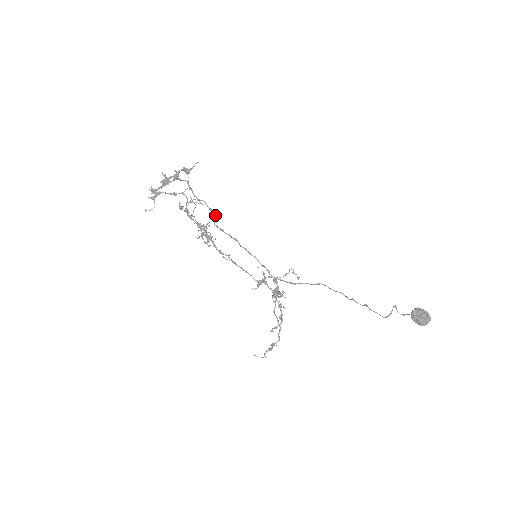
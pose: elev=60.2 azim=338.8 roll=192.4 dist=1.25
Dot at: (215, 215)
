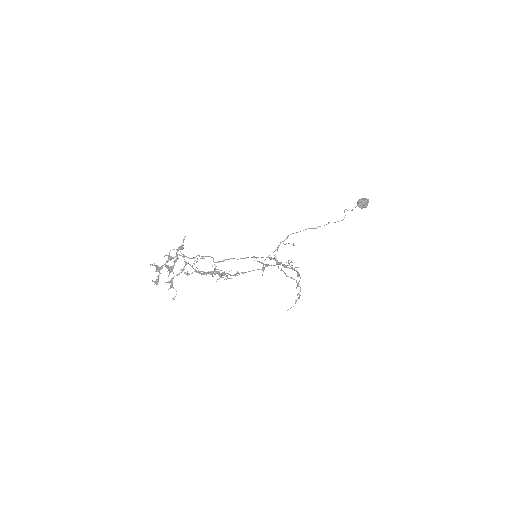
Dot at: occluded
